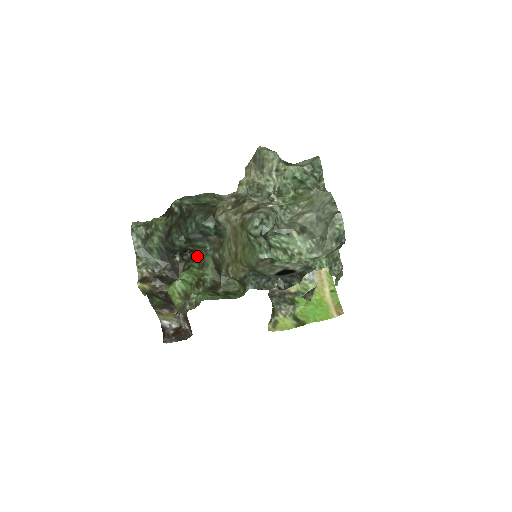
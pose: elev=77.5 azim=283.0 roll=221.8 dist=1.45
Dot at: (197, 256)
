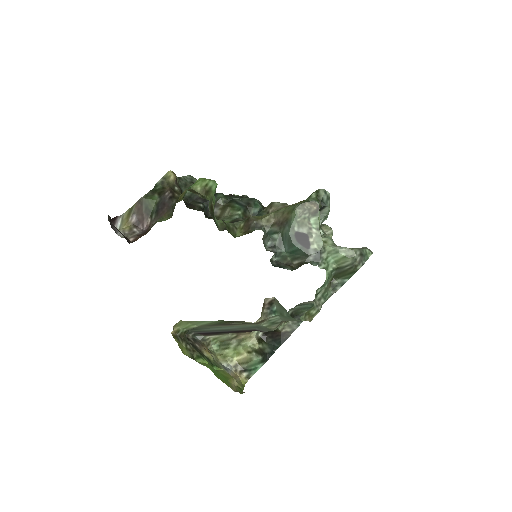
Dot at: (216, 217)
